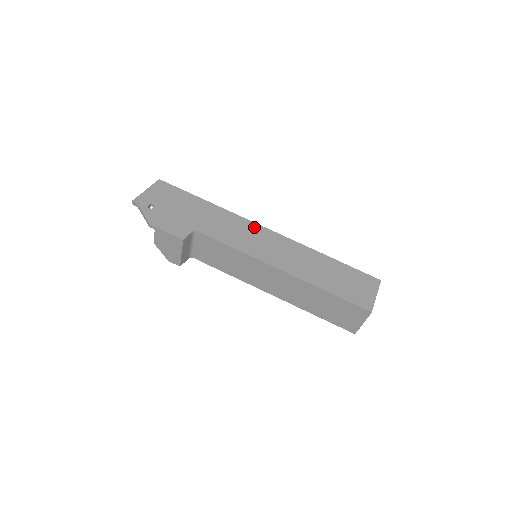
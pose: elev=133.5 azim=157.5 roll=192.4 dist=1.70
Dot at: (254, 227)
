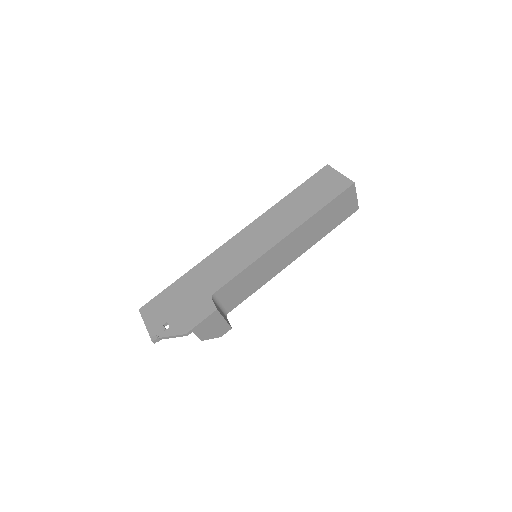
Dot at: (231, 244)
